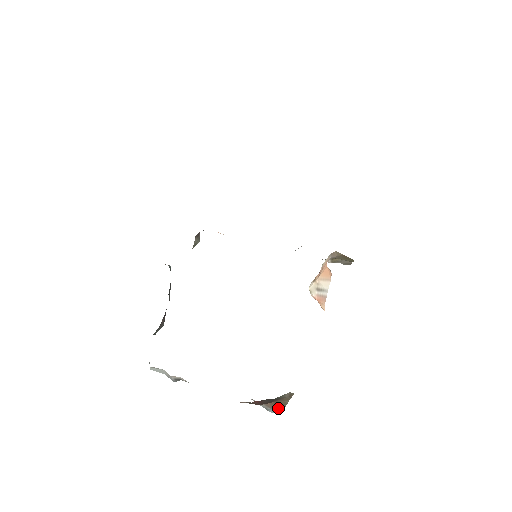
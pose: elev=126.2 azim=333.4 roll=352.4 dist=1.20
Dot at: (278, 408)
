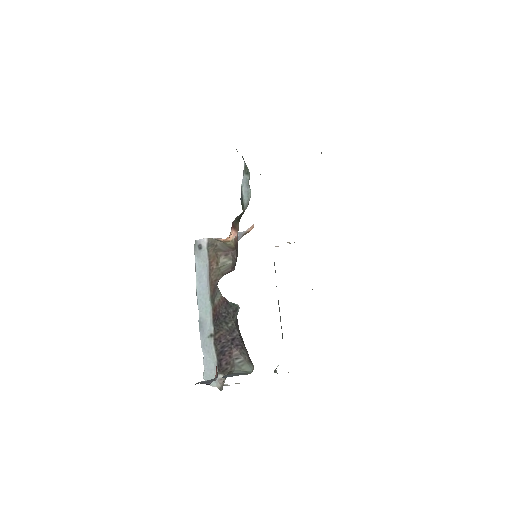
Dot at: occluded
